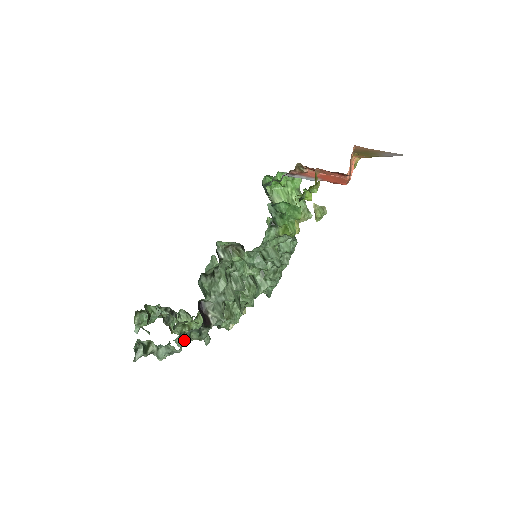
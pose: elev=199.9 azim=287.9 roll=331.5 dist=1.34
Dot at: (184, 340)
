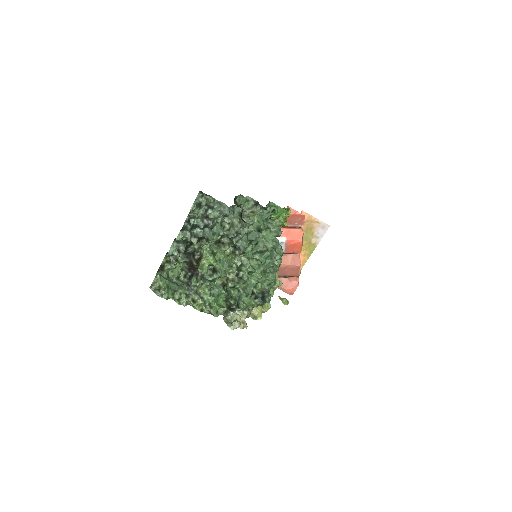
Dot at: (231, 210)
